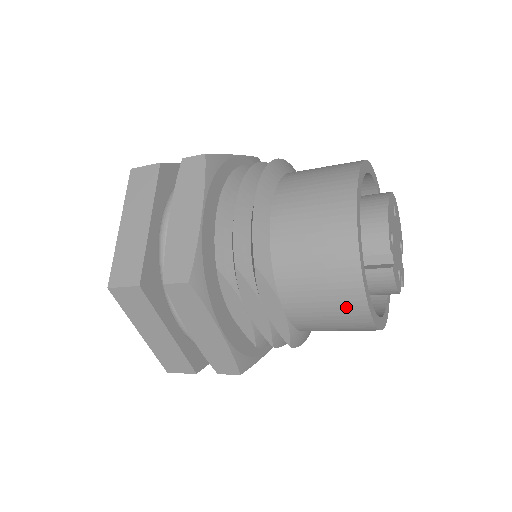
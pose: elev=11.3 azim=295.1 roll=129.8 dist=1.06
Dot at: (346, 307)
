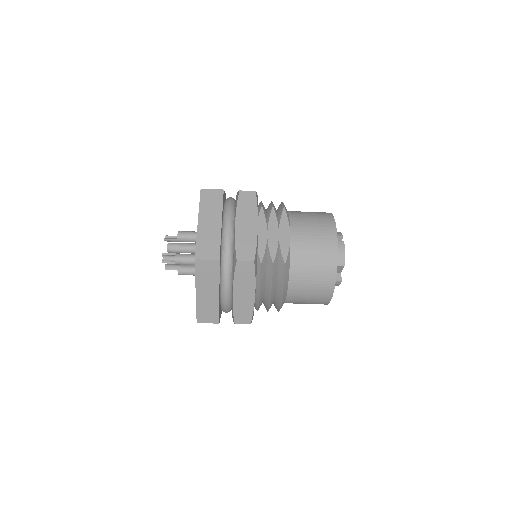
Dot at: (326, 237)
